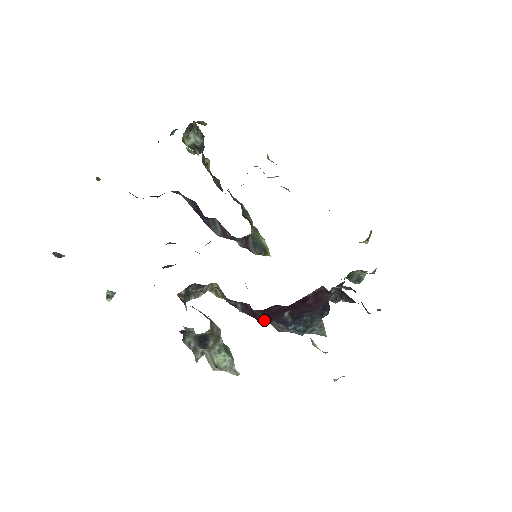
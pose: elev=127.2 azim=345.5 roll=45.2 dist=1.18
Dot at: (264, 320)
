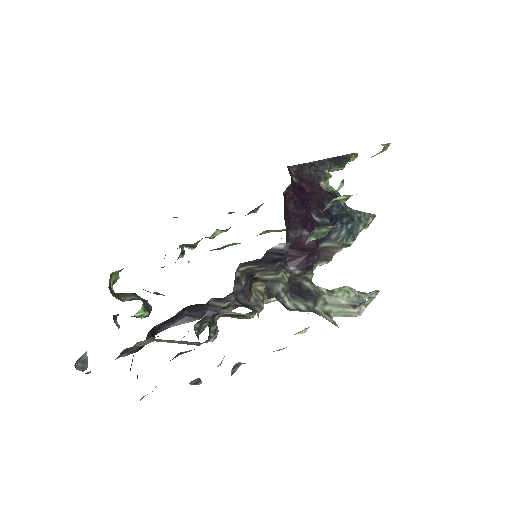
Dot at: occluded
